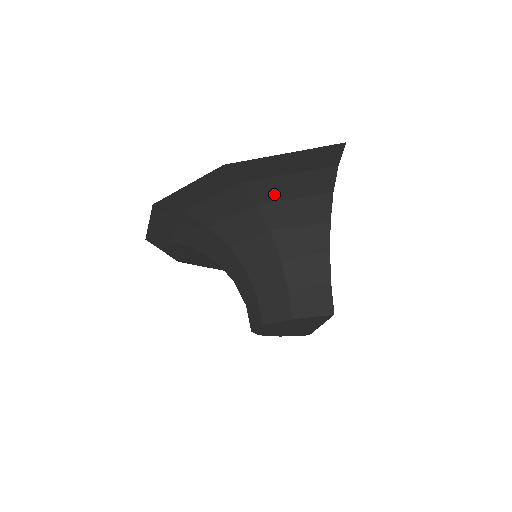
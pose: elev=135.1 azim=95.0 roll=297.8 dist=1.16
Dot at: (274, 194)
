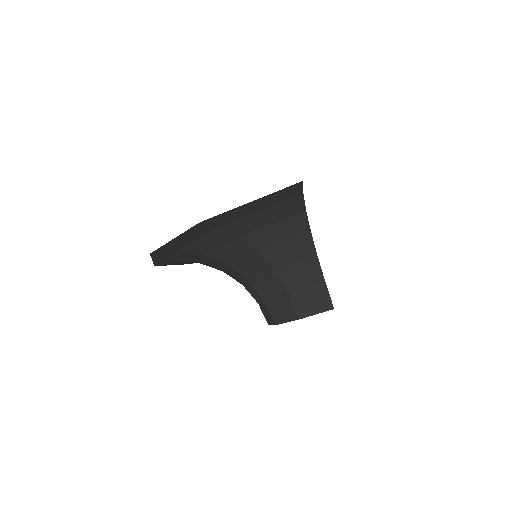
Dot at: (253, 225)
